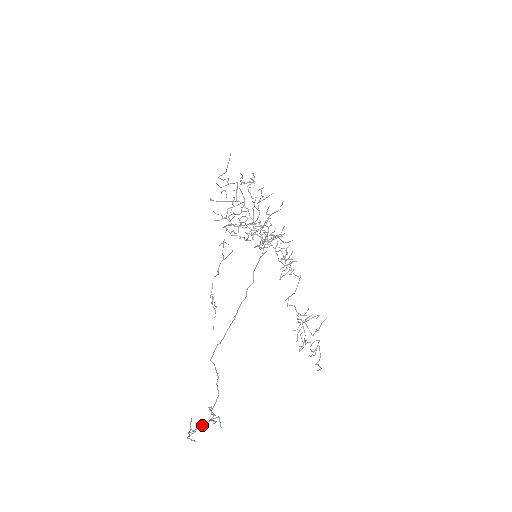
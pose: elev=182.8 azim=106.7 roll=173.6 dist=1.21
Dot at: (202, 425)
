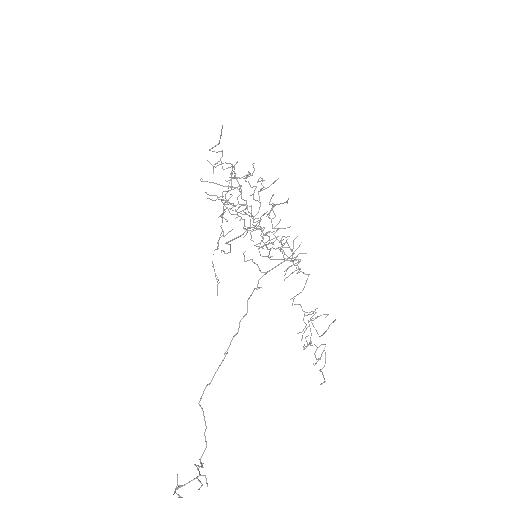
Dot at: (188, 482)
